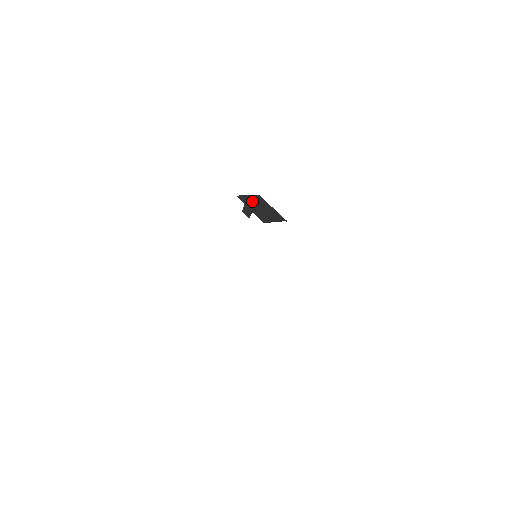
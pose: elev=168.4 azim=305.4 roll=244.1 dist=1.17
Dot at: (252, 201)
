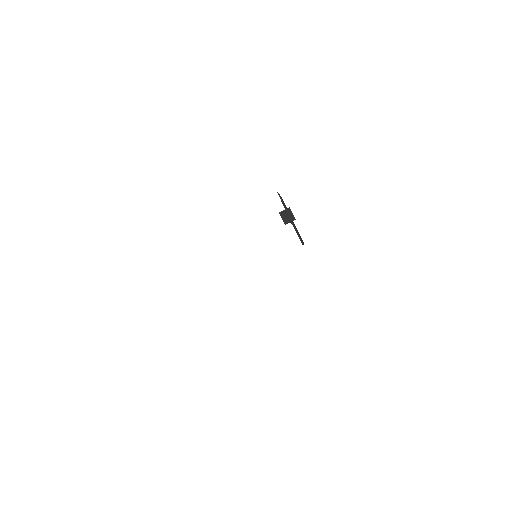
Dot at: (285, 206)
